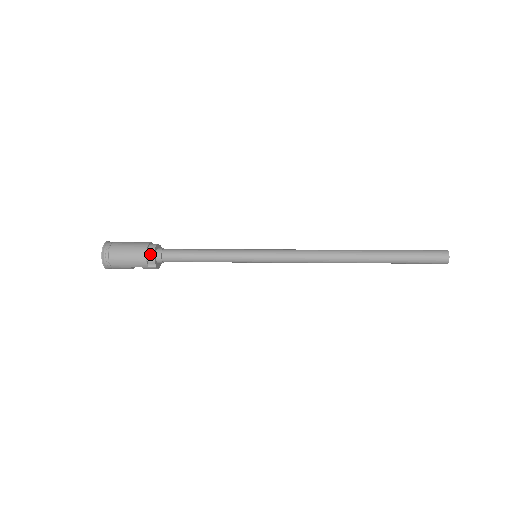
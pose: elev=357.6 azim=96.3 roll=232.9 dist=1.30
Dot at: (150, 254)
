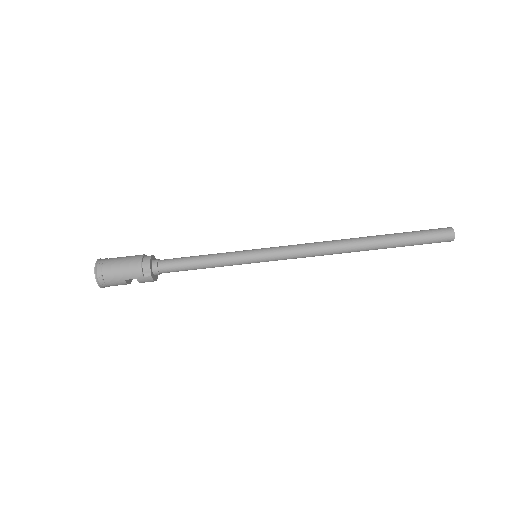
Dot at: (145, 263)
